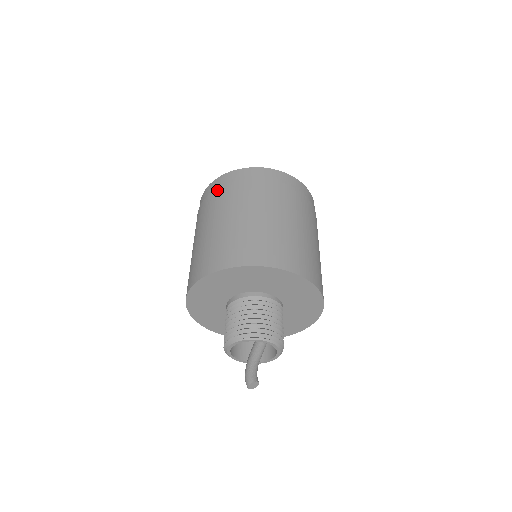
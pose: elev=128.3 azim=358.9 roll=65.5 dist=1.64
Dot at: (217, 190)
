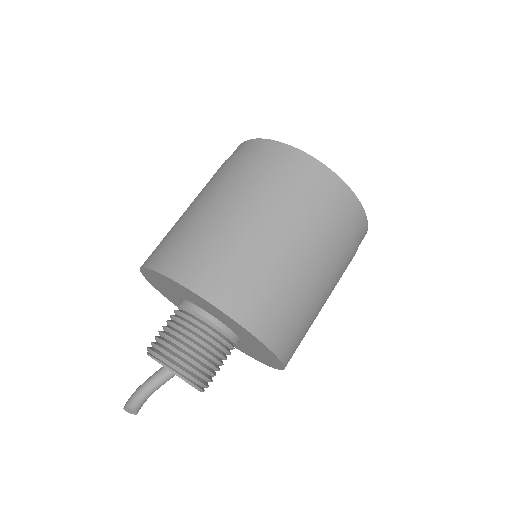
Dot at: occluded
